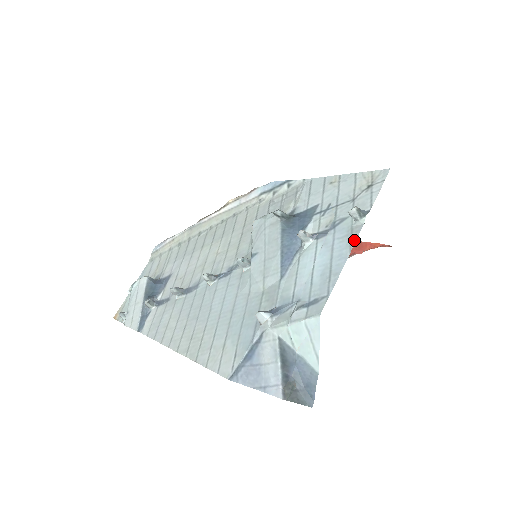
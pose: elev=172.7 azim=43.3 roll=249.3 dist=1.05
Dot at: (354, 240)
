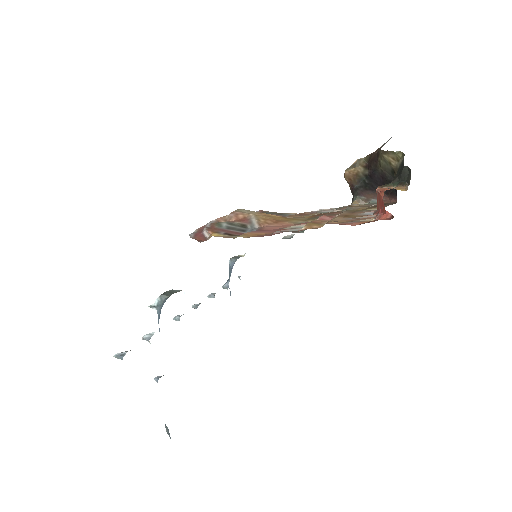
Dot at: occluded
